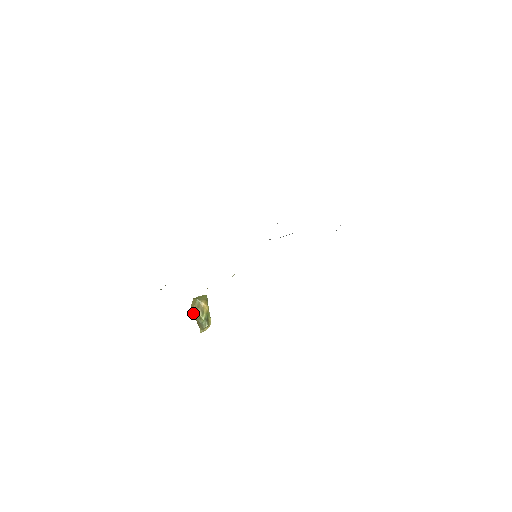
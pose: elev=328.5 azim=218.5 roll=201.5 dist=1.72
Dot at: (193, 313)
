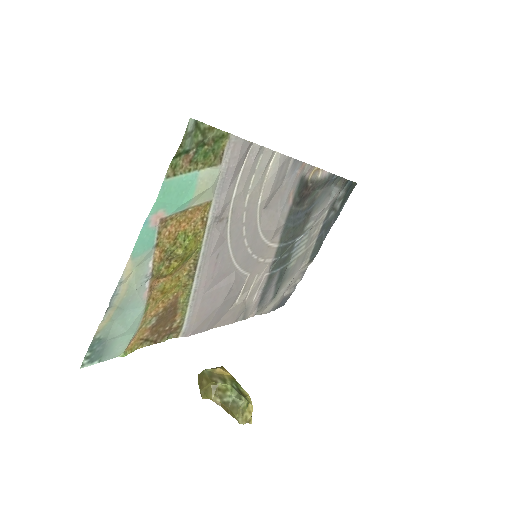
Dot at: (206, 388)
